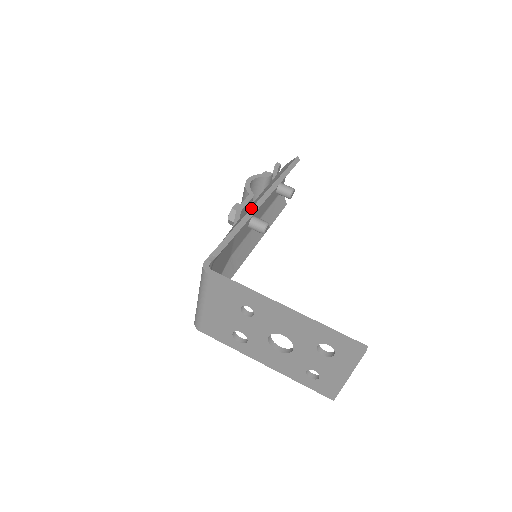
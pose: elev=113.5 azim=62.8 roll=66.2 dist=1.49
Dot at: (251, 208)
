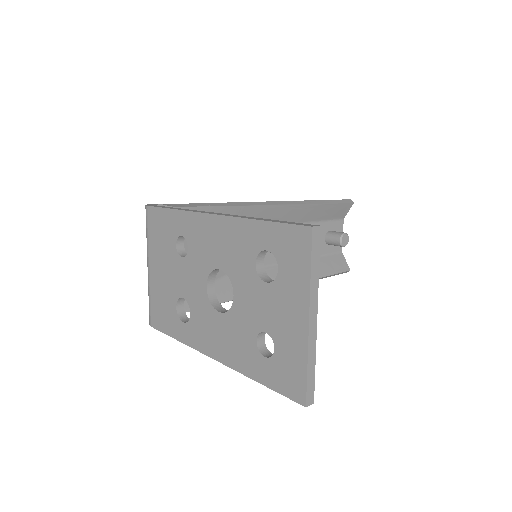
Dot at: (255, 202)
